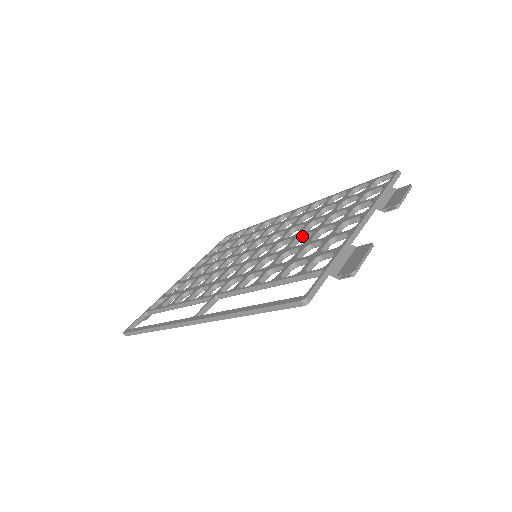
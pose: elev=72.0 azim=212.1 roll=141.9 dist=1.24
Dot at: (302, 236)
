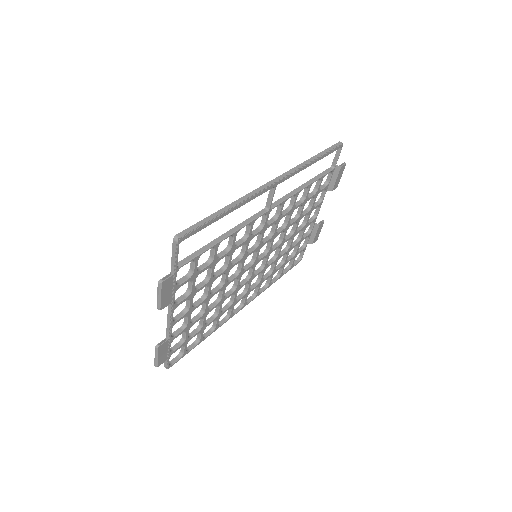
Dot at: occluded
